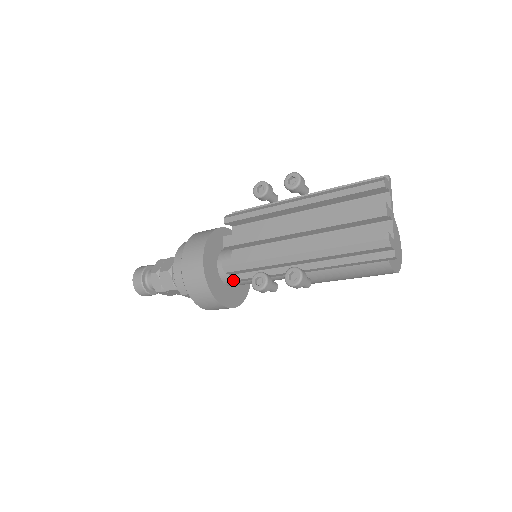
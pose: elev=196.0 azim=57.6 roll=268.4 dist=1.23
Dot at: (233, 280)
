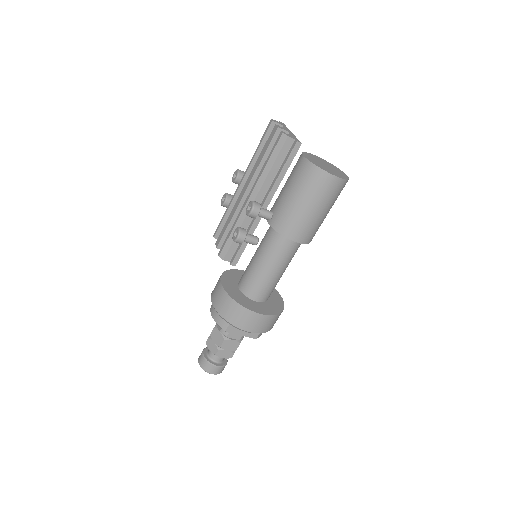
Dot at: (232, 262)
